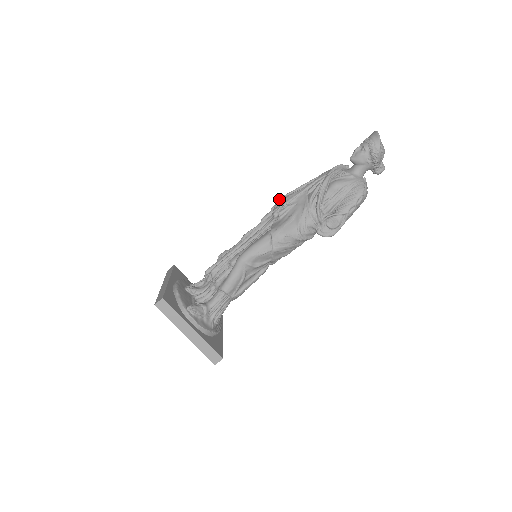
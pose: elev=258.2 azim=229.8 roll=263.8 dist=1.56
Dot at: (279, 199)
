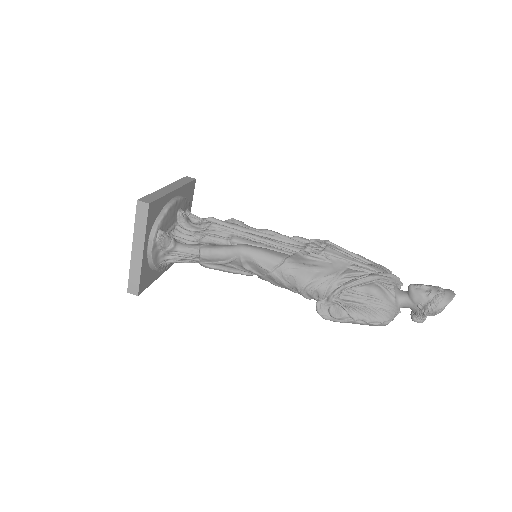
Dot at: (326, 240)
